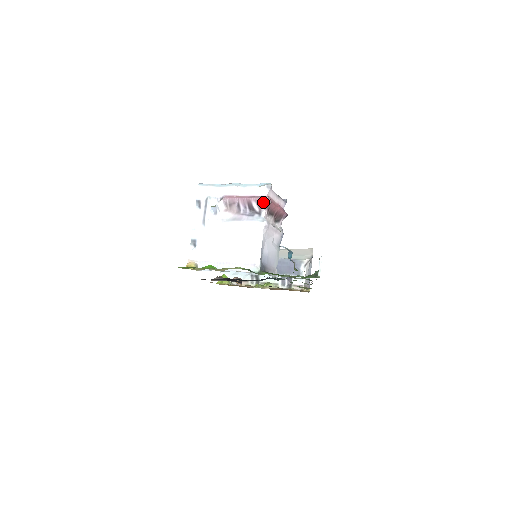
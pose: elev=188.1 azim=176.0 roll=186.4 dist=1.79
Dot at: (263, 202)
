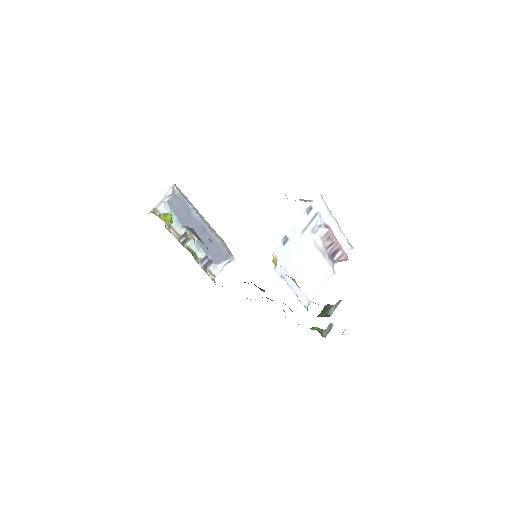
Dot at: (344, 258)
